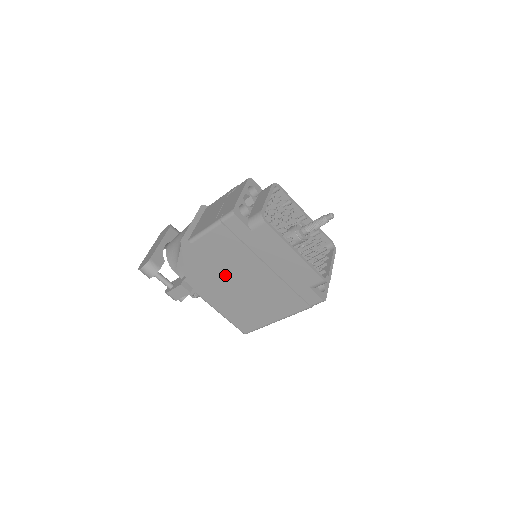
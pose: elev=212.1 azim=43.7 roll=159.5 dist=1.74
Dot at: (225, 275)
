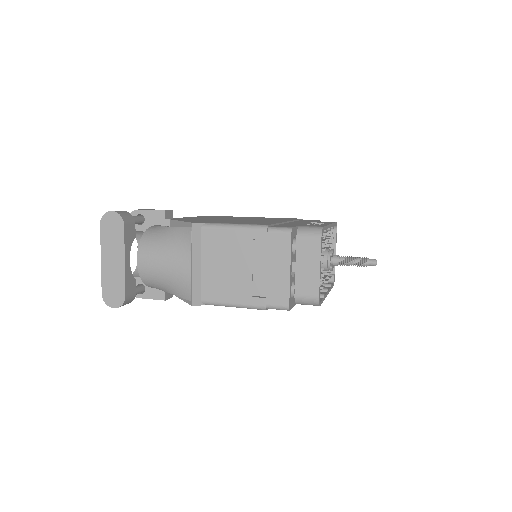
Dot at: occluded
